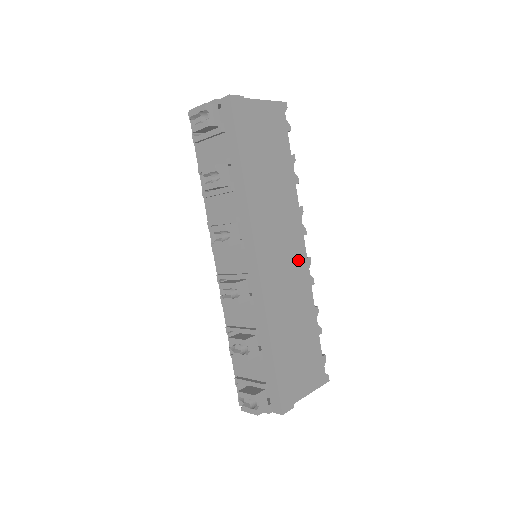
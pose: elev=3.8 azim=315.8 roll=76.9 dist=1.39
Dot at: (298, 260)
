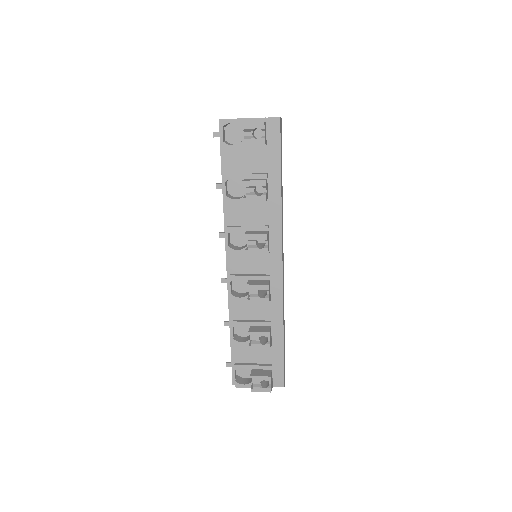
Dot at: occluded
